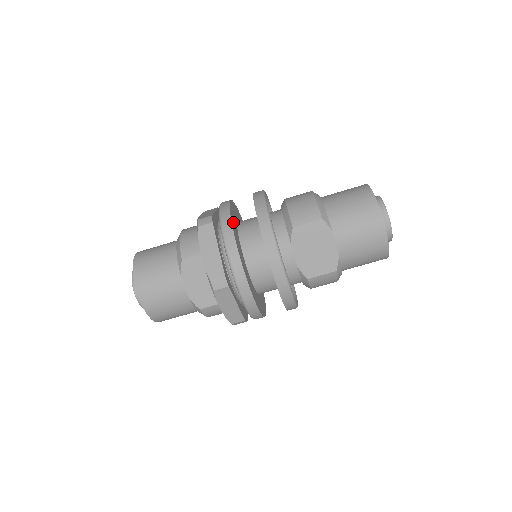
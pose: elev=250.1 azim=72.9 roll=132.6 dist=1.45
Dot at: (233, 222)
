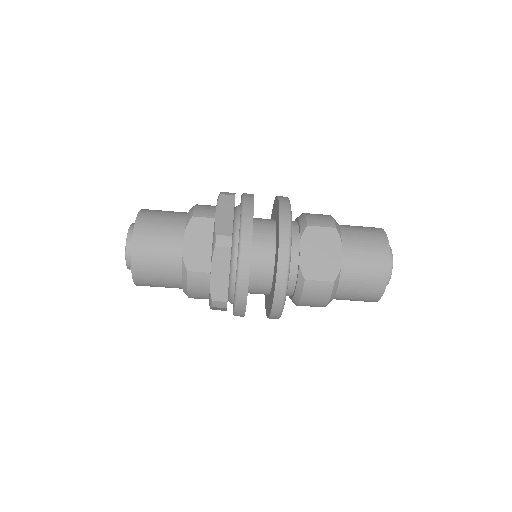
Dot at: occluded
